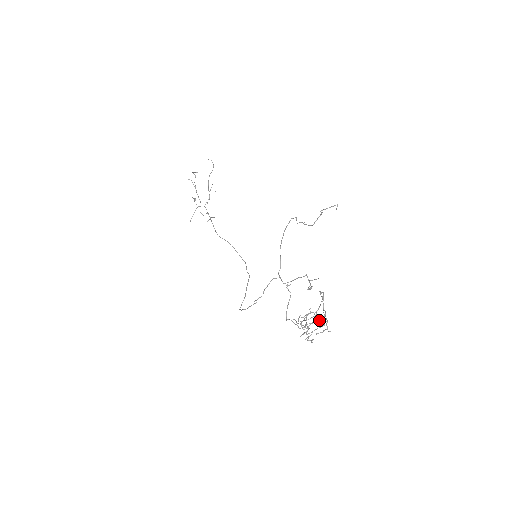
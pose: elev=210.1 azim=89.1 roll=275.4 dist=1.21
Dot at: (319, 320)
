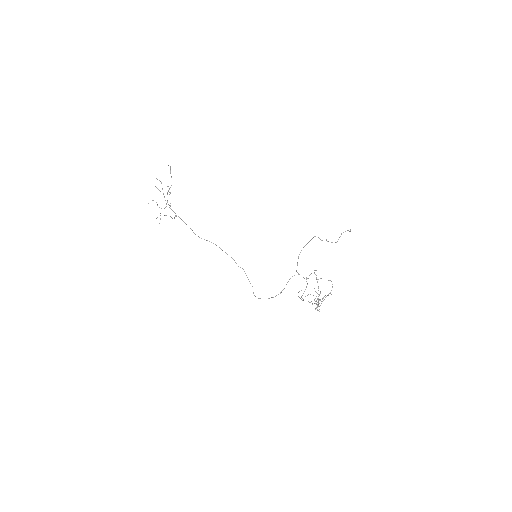
Dot at: occluded
